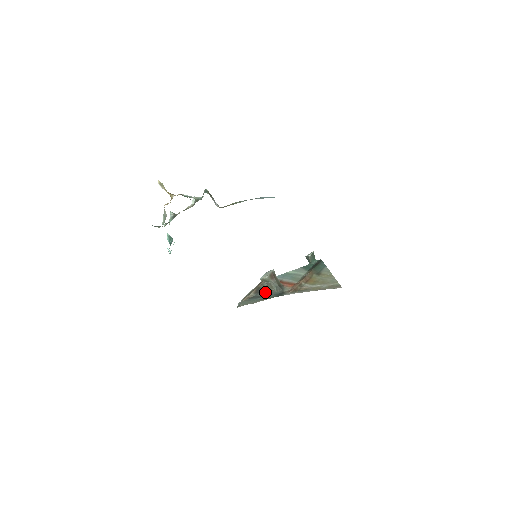
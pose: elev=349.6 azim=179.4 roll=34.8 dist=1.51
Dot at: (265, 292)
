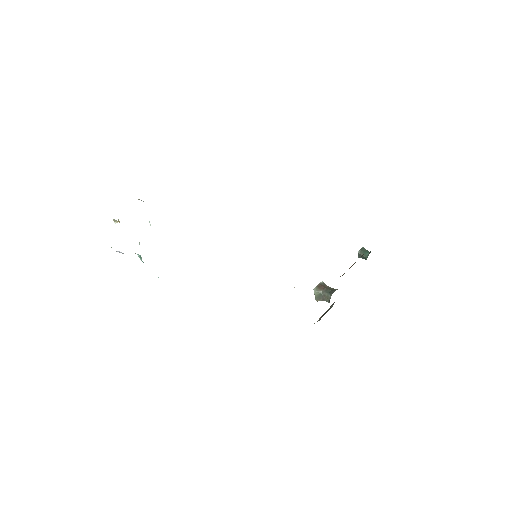
Dot at: occluded
